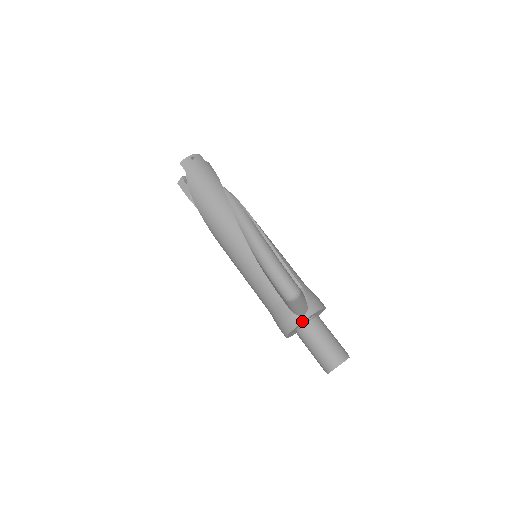
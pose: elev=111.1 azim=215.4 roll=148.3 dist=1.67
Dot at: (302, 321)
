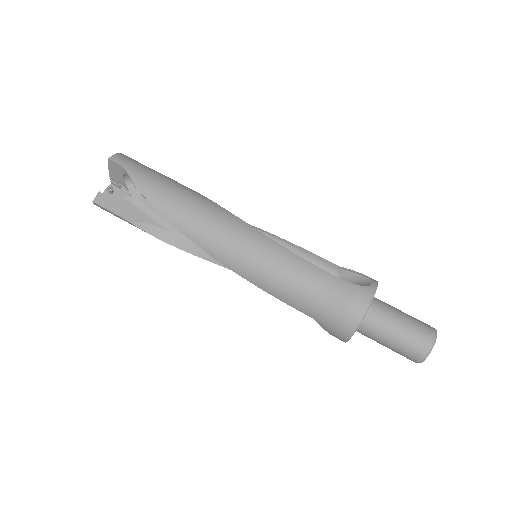
Dot at: (375, 291)
